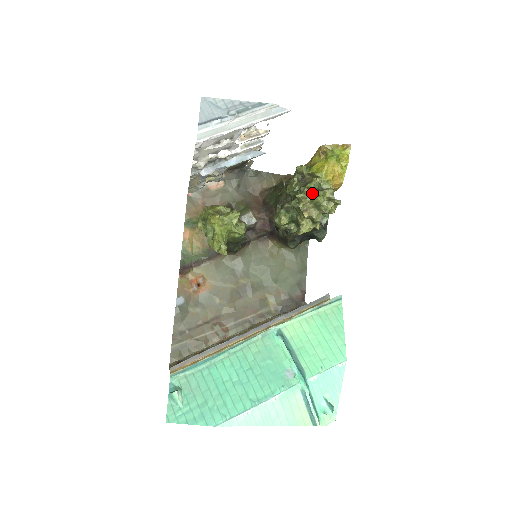
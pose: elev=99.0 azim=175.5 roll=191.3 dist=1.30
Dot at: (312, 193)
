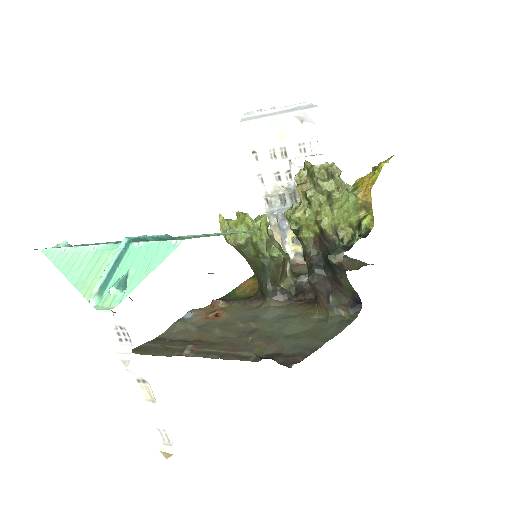
Dot at: occluded
